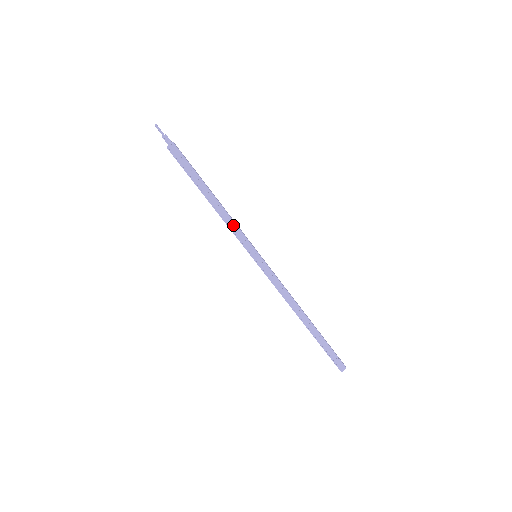
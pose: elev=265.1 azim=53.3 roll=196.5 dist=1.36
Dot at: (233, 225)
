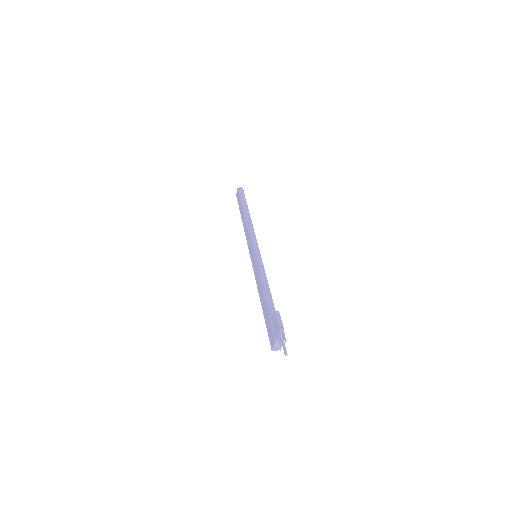
Dot at: occluded
